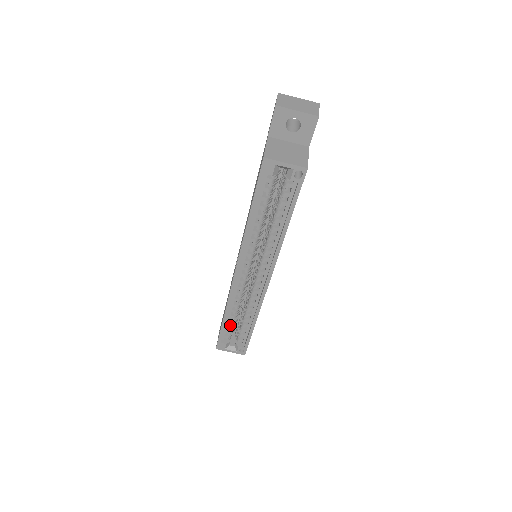
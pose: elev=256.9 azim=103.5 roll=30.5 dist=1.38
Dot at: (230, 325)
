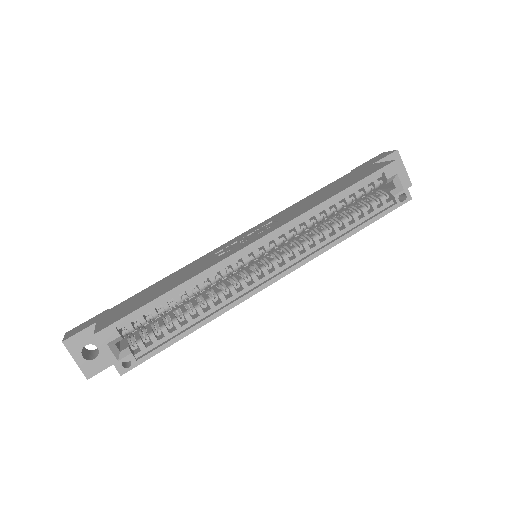
Dot at: occluded
